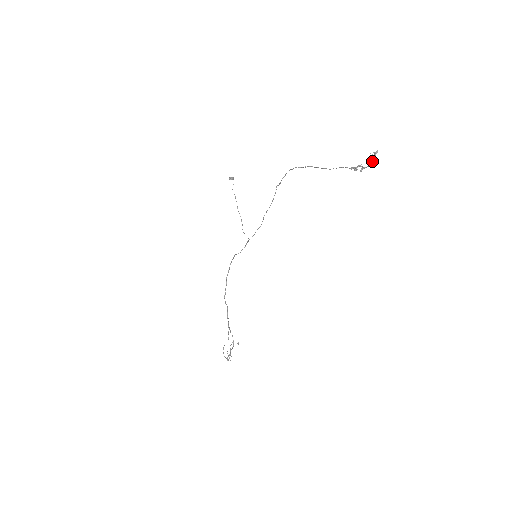
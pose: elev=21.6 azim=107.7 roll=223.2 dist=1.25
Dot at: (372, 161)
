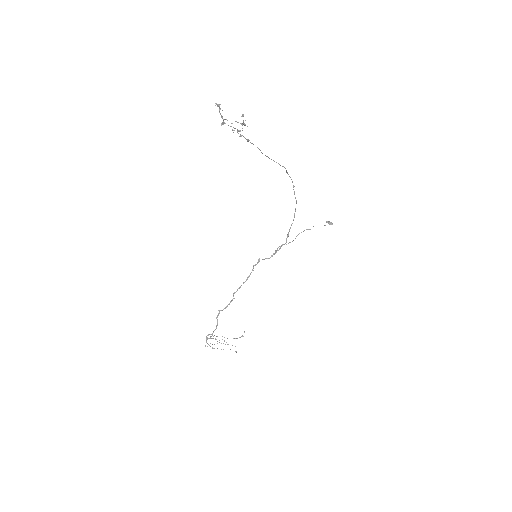
Dot at: occluded
